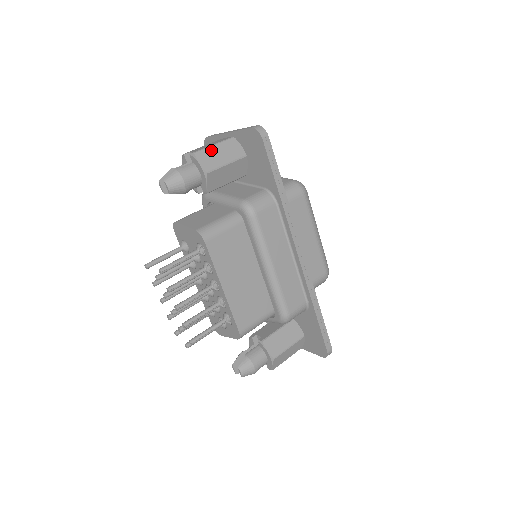
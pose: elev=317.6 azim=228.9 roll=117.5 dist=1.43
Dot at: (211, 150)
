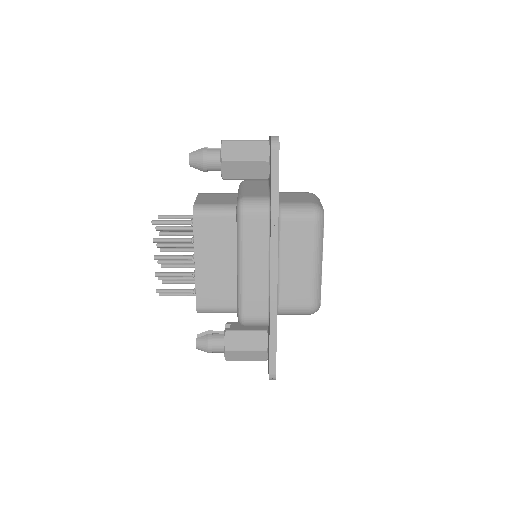
Dot at: (239, 144)
